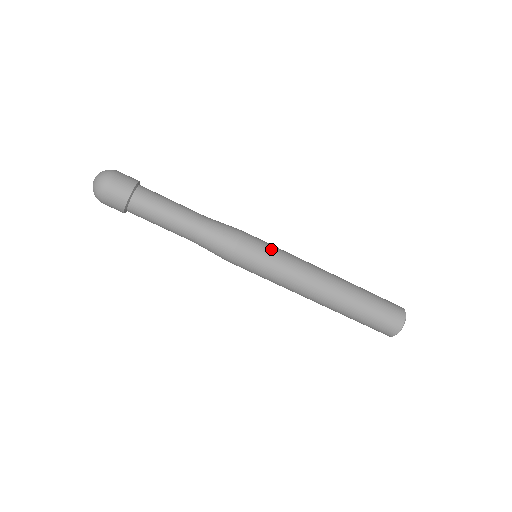
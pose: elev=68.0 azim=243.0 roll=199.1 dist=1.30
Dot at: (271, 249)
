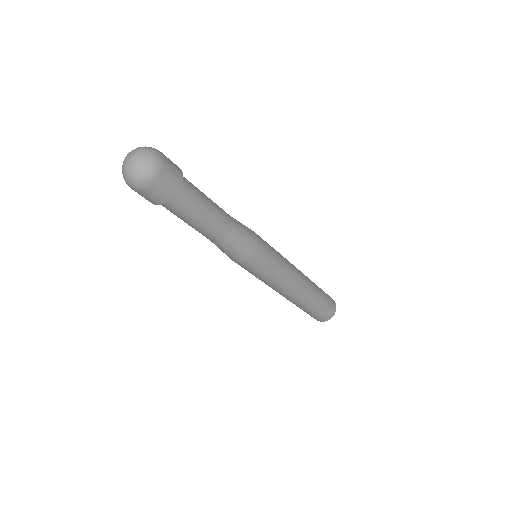
Dot at: (271, 268)
